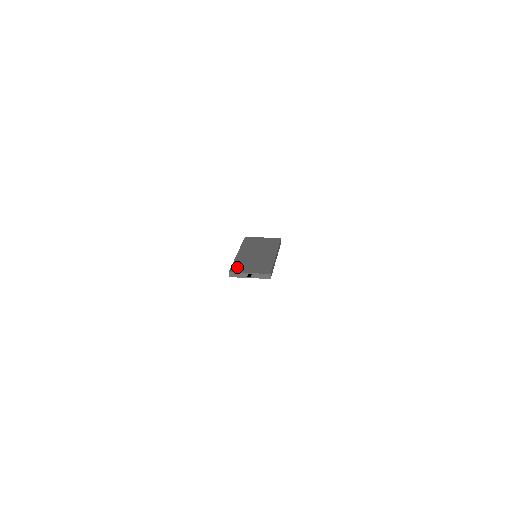
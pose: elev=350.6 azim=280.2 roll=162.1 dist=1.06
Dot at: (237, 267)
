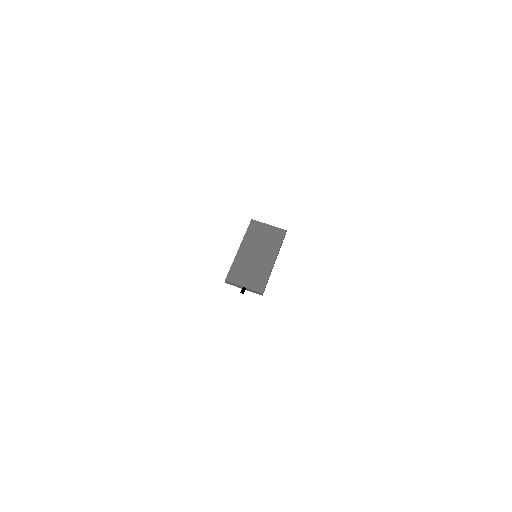
Dot at: (234, 274)
